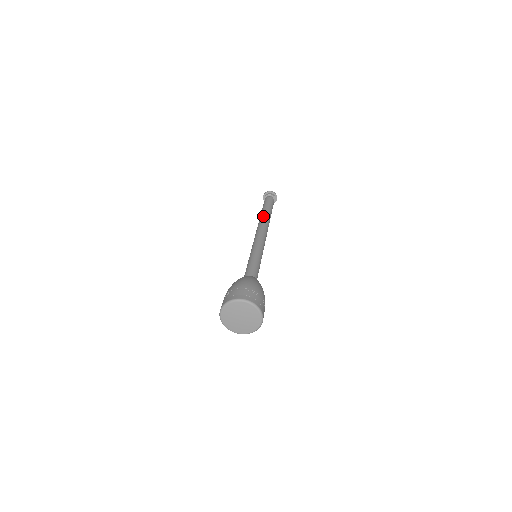
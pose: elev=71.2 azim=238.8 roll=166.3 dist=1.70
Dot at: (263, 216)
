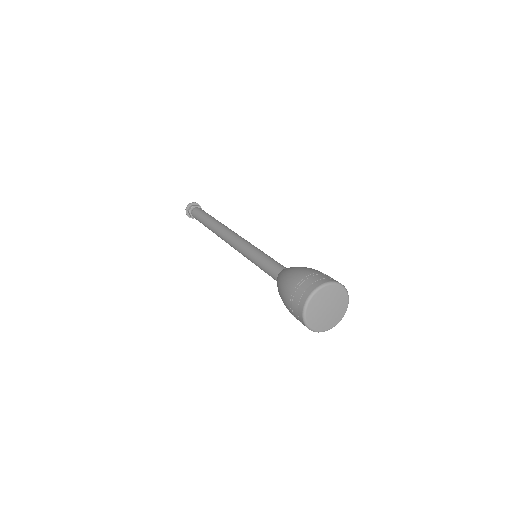
Dot at: occluded
